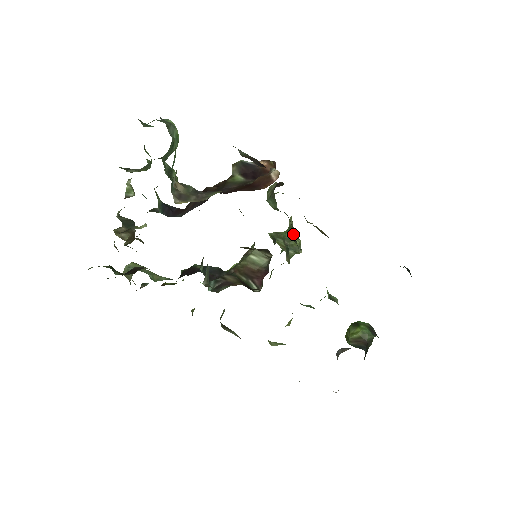
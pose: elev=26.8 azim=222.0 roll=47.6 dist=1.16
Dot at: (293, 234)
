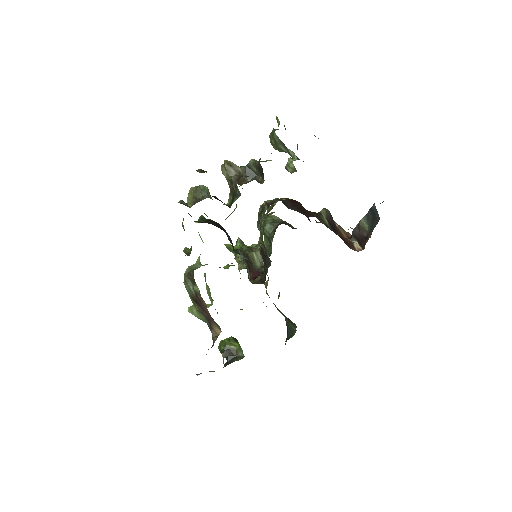
Dot at: occluded
